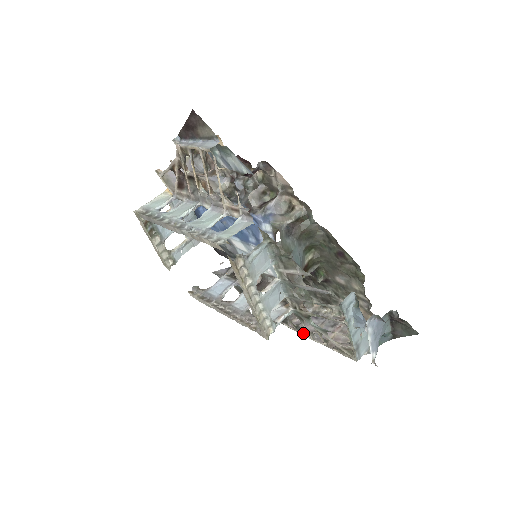
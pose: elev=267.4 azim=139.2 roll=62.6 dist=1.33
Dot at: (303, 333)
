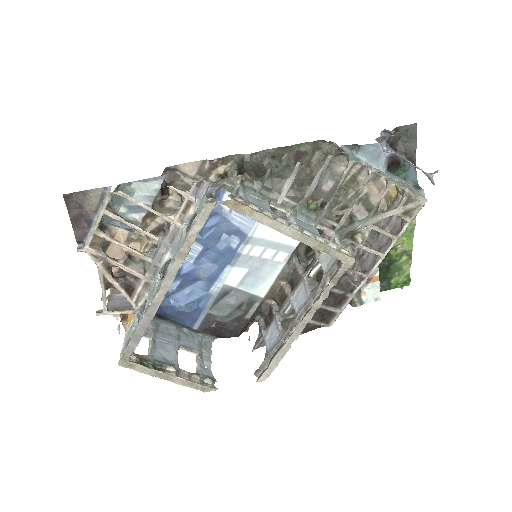
Dot at: (373, 267)
